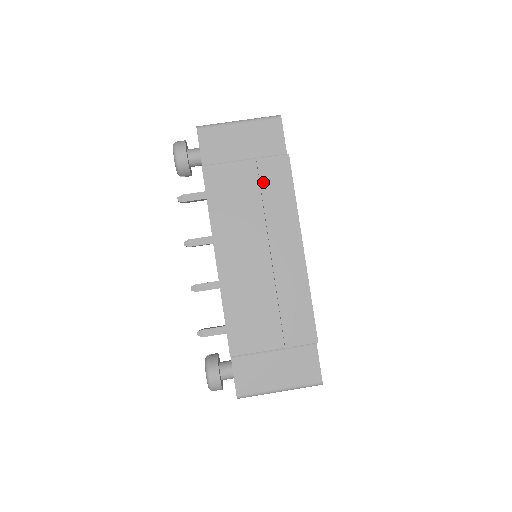
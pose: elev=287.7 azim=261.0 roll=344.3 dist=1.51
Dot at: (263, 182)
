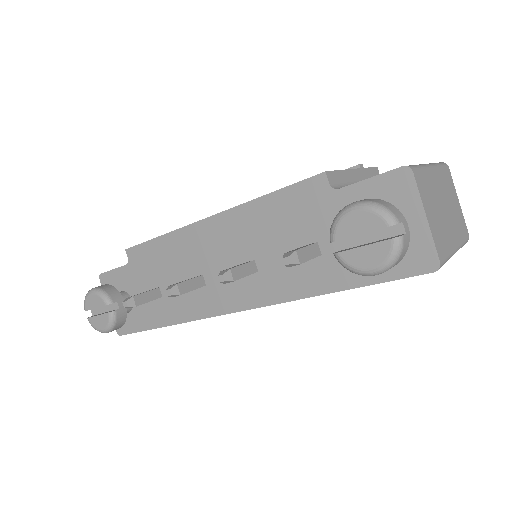
Dot at: occluded
